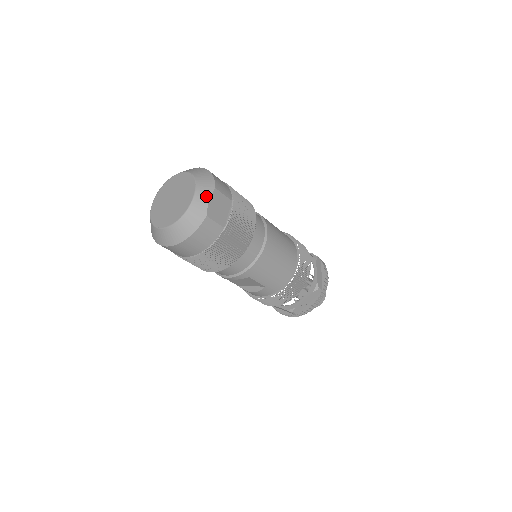
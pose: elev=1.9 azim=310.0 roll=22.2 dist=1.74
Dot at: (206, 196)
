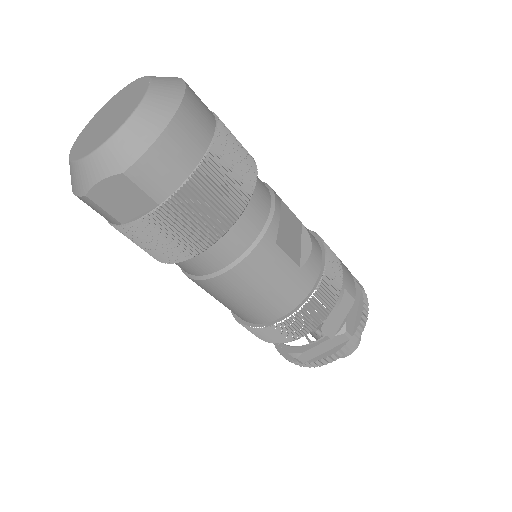
Dot at: (101, 171)
